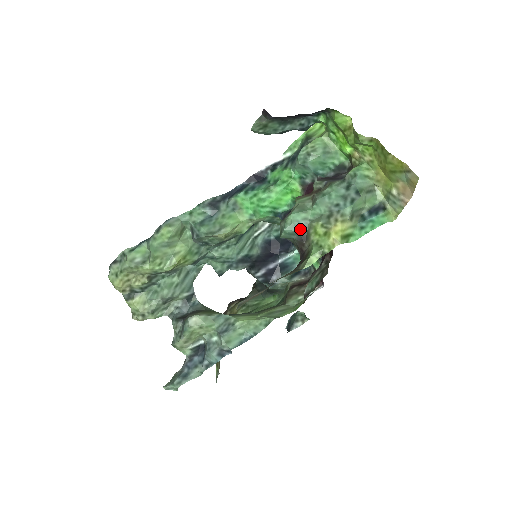
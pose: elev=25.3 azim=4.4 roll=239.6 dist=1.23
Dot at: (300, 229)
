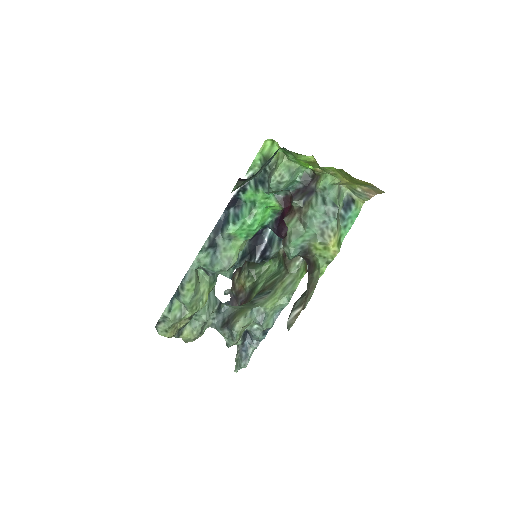
Dot at: (302, 249)
